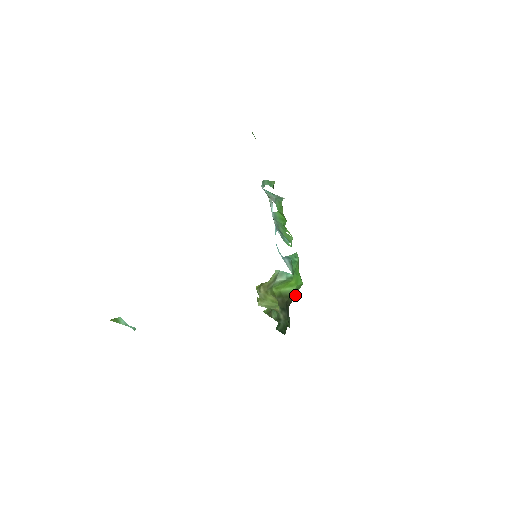
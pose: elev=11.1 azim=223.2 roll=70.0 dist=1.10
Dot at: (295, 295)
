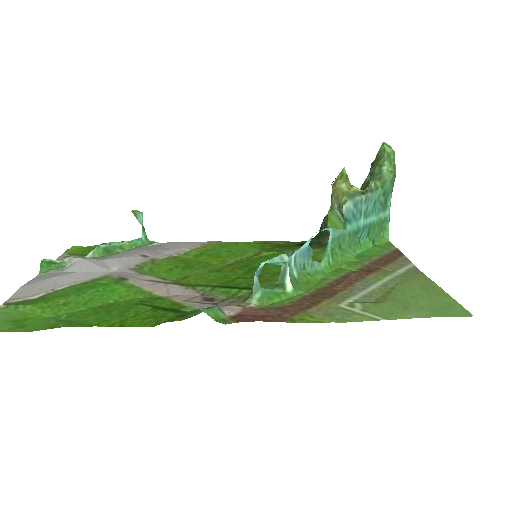
Dot at: occluded
